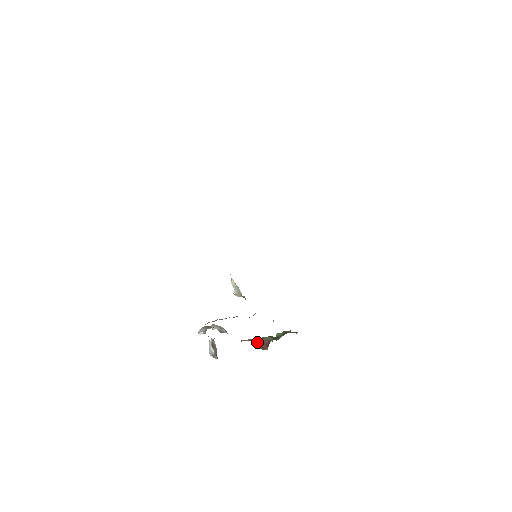
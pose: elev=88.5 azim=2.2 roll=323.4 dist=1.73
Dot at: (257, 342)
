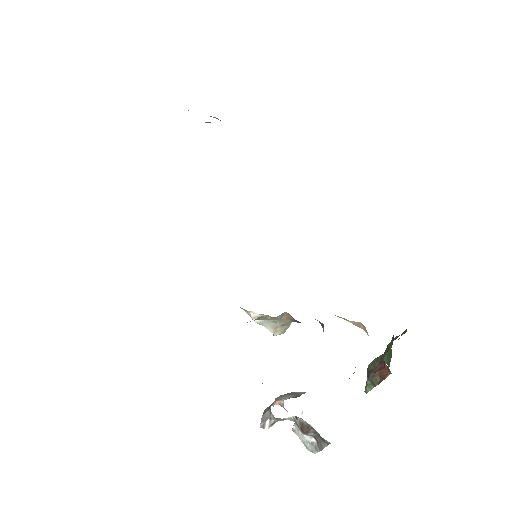
Dot at: (366, 383)
